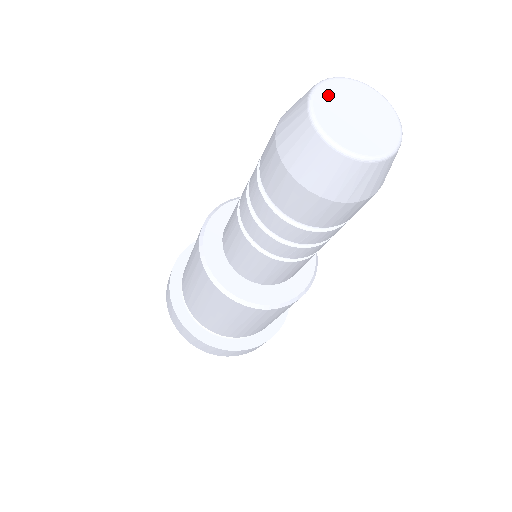
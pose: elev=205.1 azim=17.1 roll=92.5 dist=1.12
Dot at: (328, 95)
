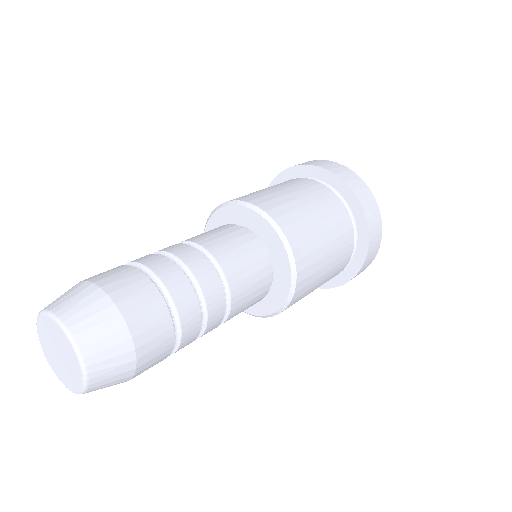
Dot at: (45, 325)
